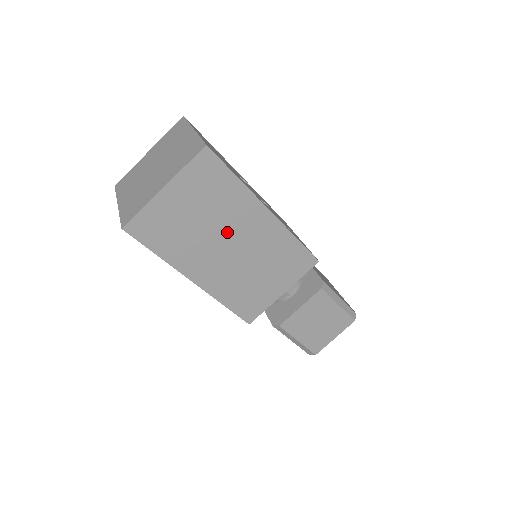
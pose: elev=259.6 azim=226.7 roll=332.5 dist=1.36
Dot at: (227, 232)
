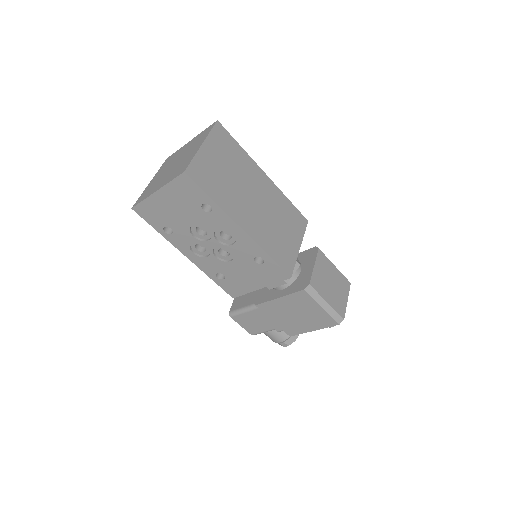
Dot at: (248, 187)
